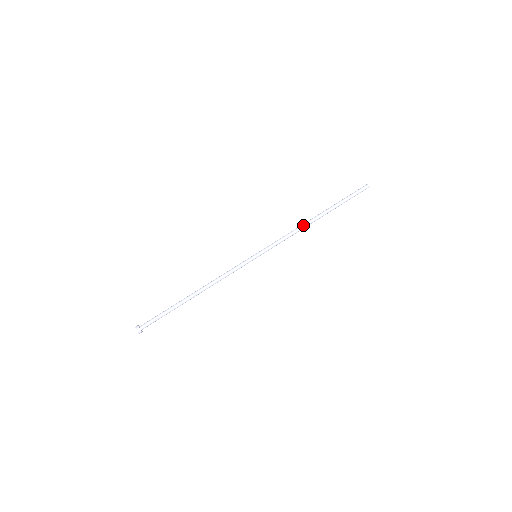
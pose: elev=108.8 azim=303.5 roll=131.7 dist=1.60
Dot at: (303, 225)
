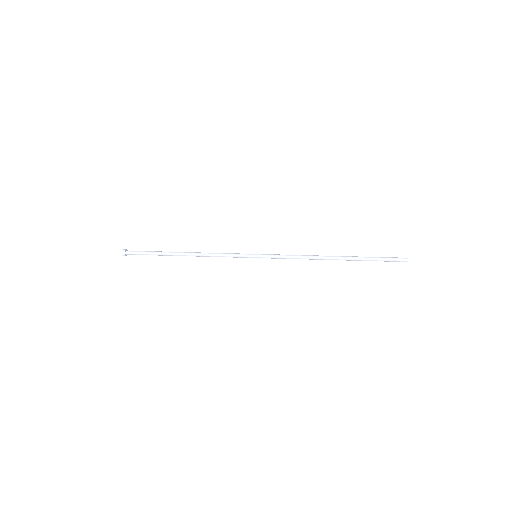
Dot at: (316, 255)
